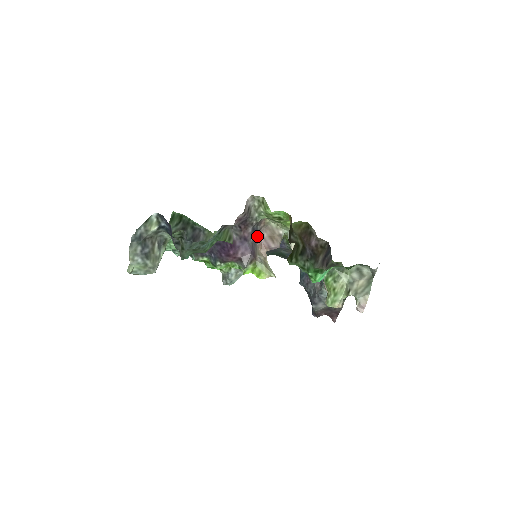
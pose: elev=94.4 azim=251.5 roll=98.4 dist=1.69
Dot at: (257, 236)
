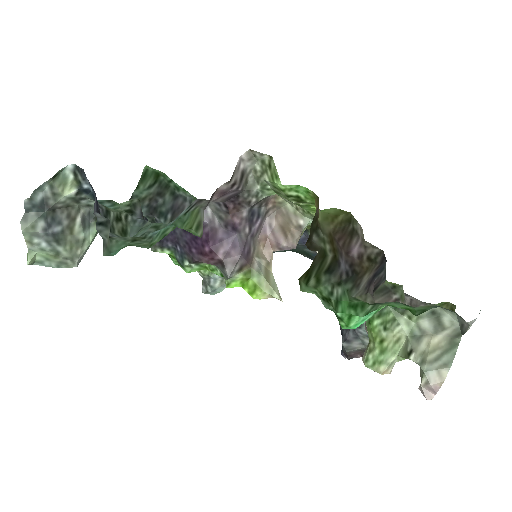
Dot at: (258, 224)
